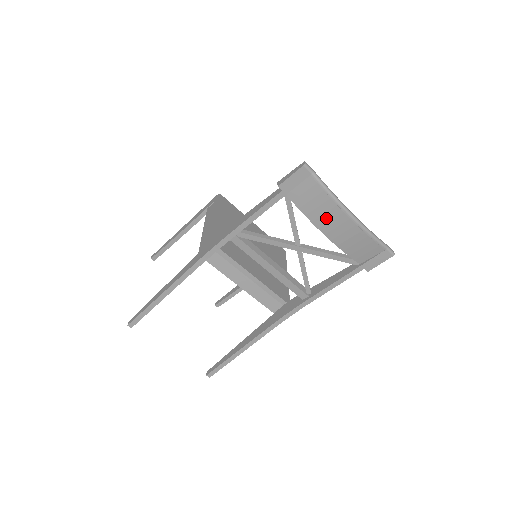
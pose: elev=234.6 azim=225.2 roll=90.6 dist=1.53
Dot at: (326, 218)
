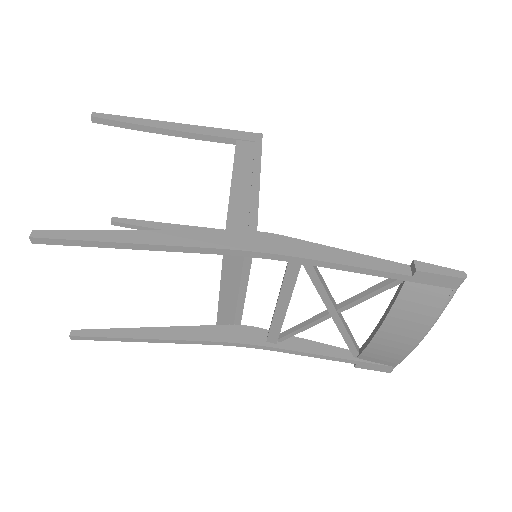
Dot at: (404, 324)
